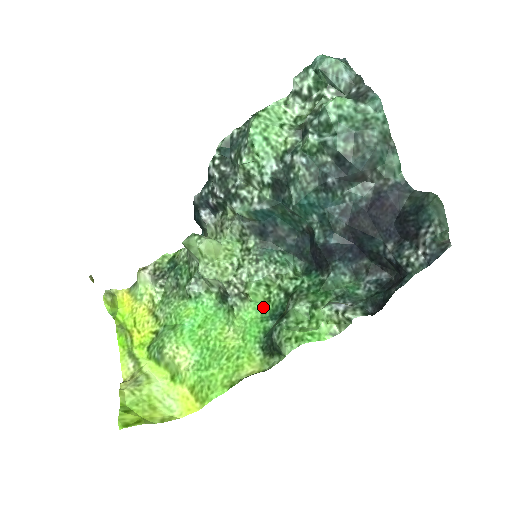
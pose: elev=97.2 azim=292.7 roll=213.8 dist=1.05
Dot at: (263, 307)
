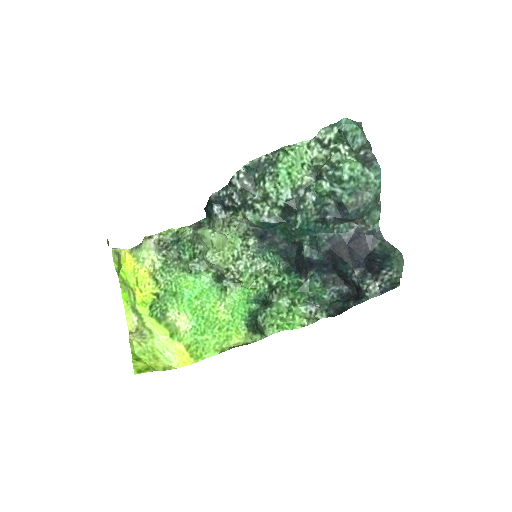
Dot at: (250, 292)
